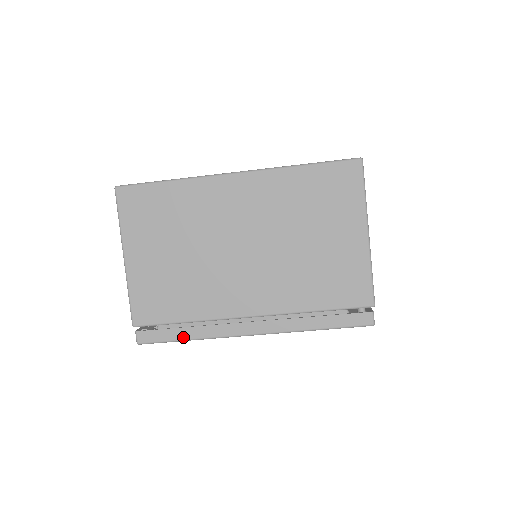
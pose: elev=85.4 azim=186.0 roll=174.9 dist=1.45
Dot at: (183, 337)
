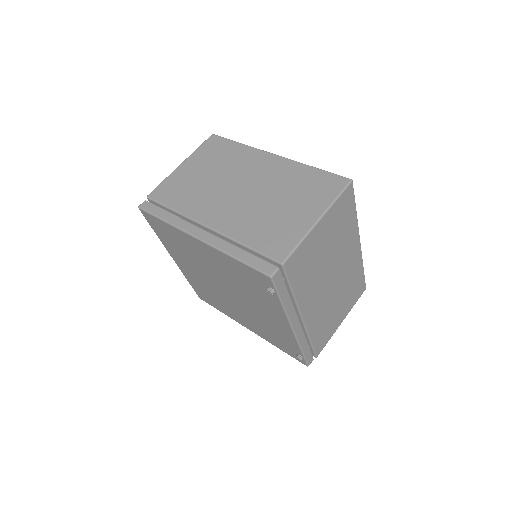
Dot at: (162, 216)
